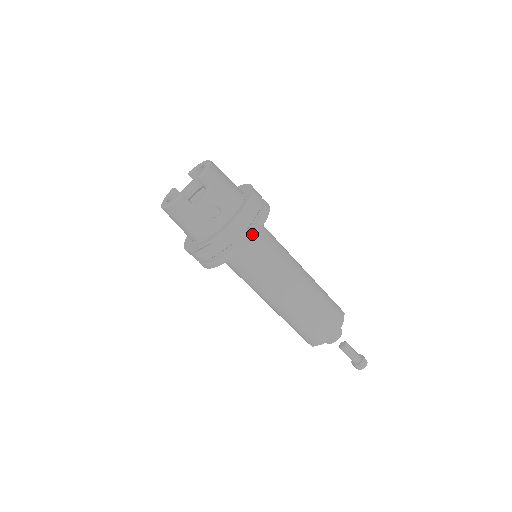
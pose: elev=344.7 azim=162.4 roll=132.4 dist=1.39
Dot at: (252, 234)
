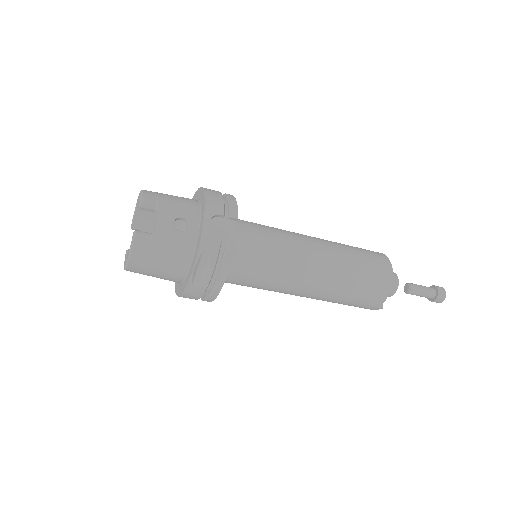
Dot at: (233, 220)
